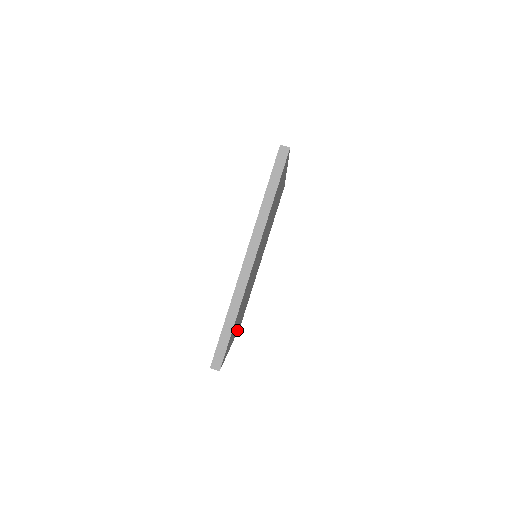
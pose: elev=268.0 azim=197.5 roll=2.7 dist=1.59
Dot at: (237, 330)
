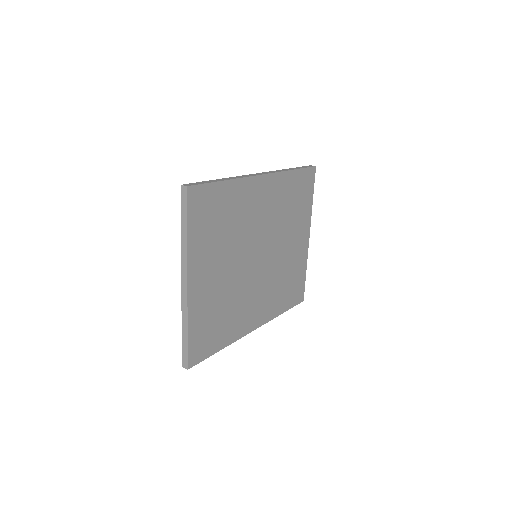
Dot at: (271, 316)
